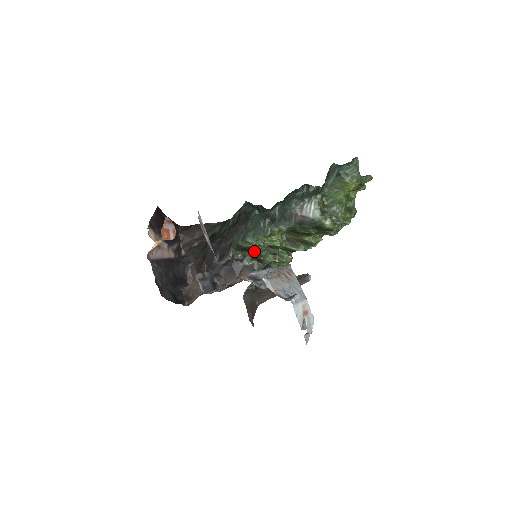
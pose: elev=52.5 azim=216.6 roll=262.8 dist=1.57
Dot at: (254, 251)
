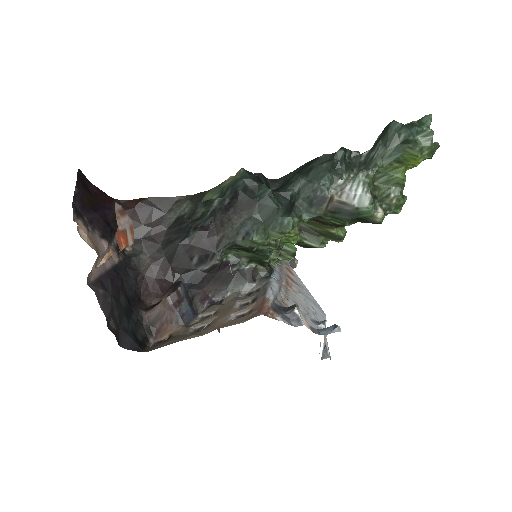
Dot at: (258, 251)
